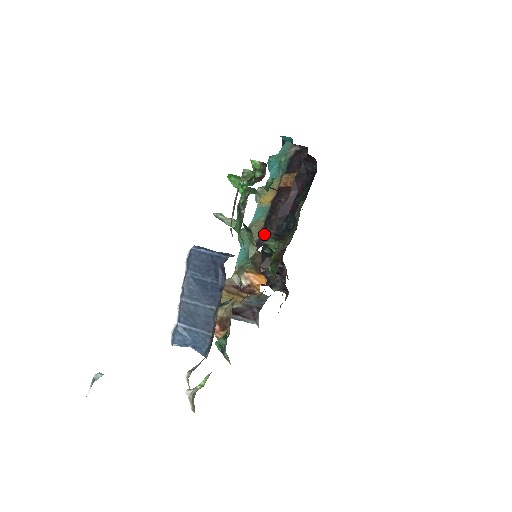
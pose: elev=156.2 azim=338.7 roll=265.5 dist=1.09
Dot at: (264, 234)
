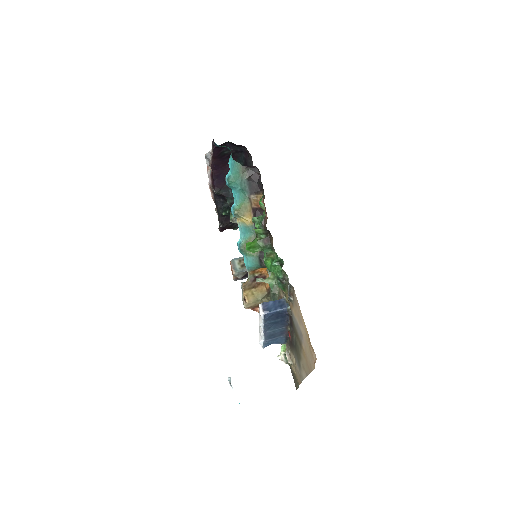
Dot at: occluded
